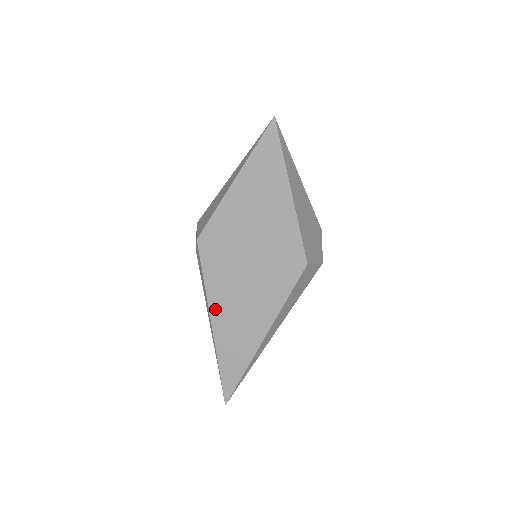
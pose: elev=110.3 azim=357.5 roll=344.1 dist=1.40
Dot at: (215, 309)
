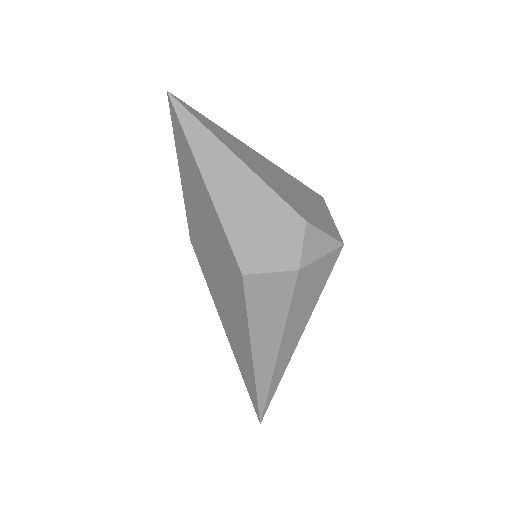
Dot at: (221, 316)
